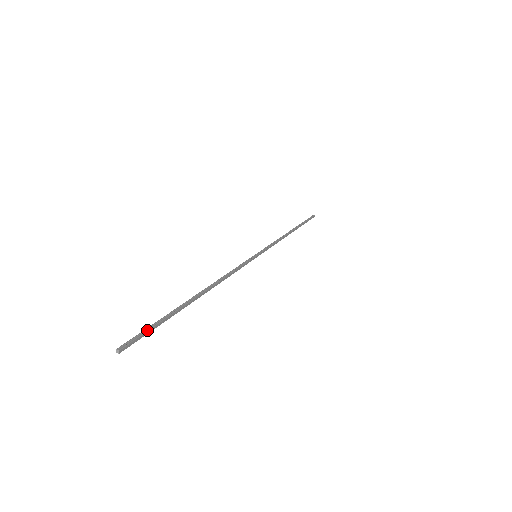
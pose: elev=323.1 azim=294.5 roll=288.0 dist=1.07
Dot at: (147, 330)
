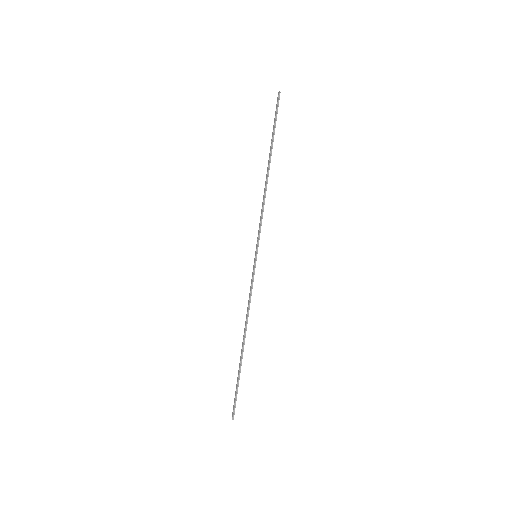
Dot at: (276, 114)
